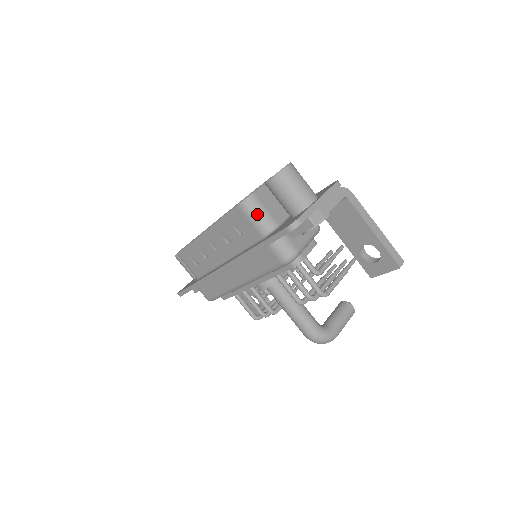
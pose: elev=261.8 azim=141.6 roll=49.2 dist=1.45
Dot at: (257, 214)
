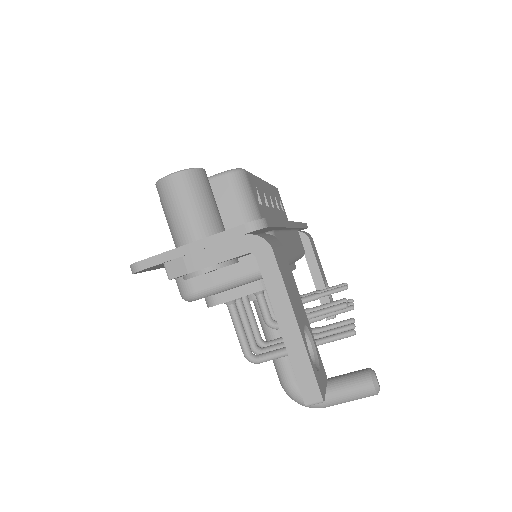
Dot at: occluded
